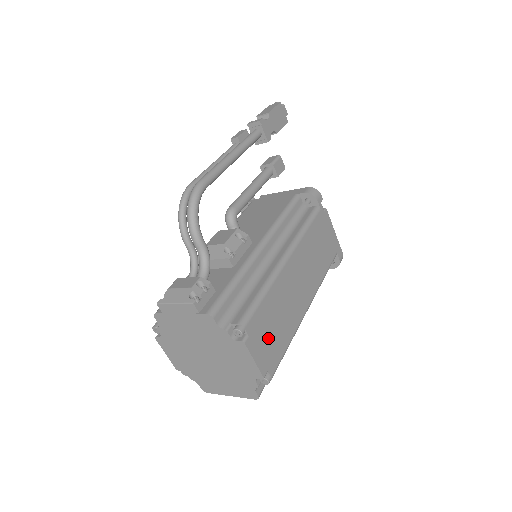
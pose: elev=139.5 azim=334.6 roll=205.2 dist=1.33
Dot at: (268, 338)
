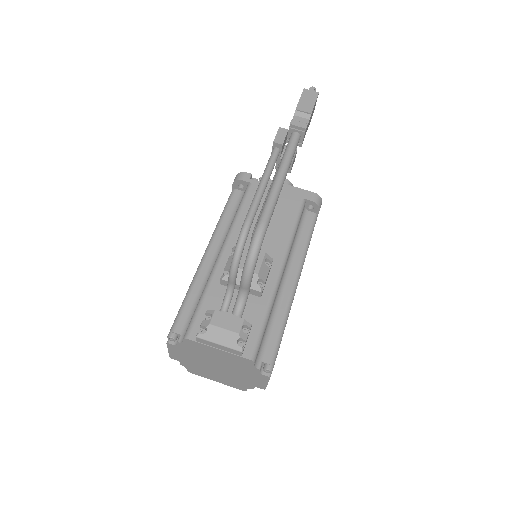
Dot at: occluded
